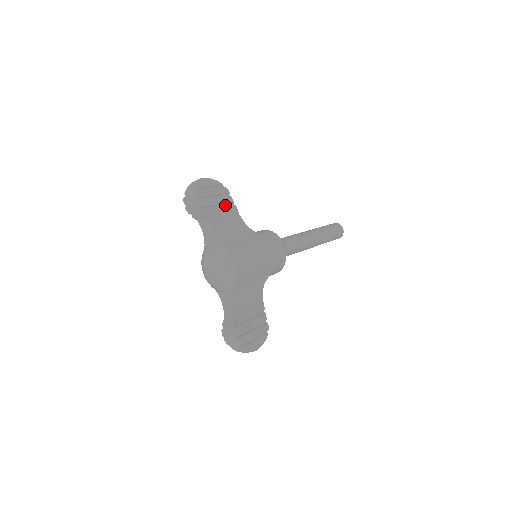
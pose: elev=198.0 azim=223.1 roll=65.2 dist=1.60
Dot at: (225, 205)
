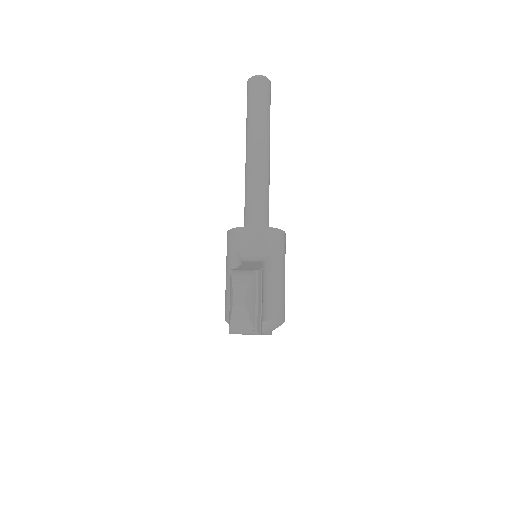
Dot at: occluded
